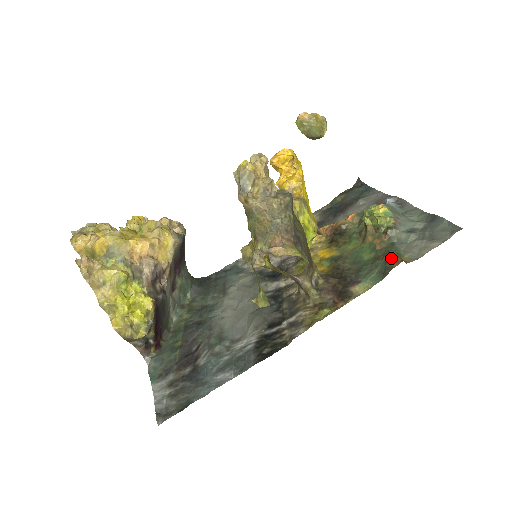
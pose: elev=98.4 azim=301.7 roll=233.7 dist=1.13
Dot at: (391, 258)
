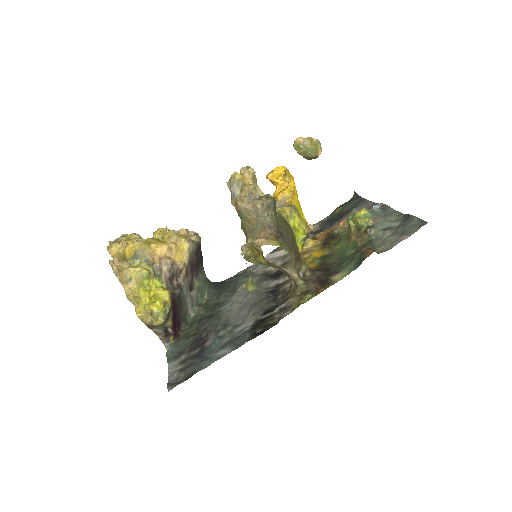
Dot at: (365, 250)
